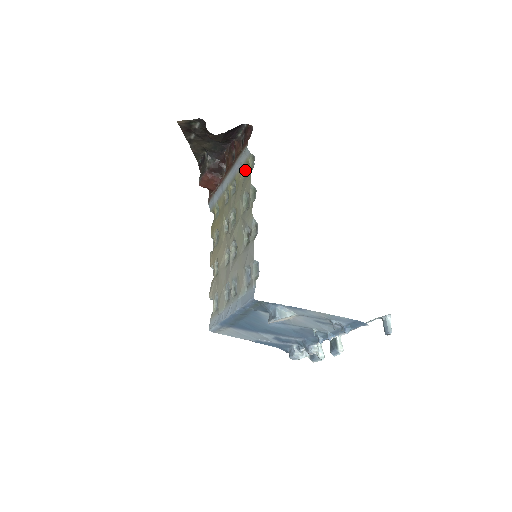
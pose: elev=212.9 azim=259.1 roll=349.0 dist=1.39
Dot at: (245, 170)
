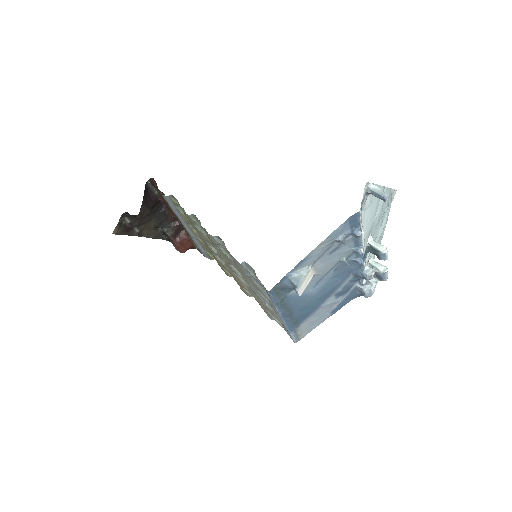
Dot at: occluded
